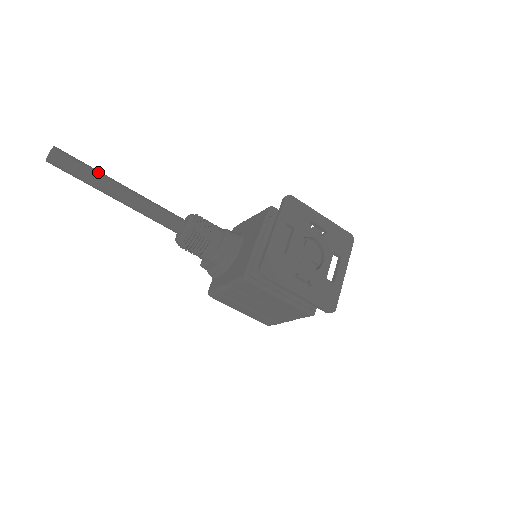
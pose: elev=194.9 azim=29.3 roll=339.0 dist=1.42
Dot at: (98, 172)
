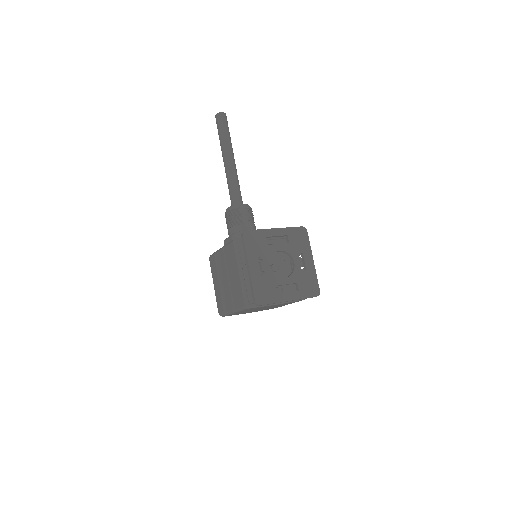
Dot at: (230, 141)
